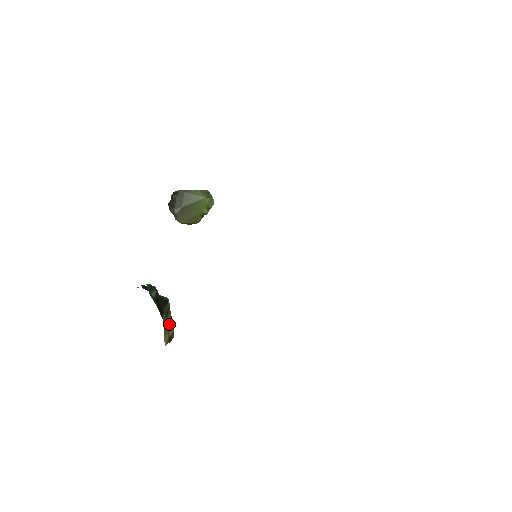
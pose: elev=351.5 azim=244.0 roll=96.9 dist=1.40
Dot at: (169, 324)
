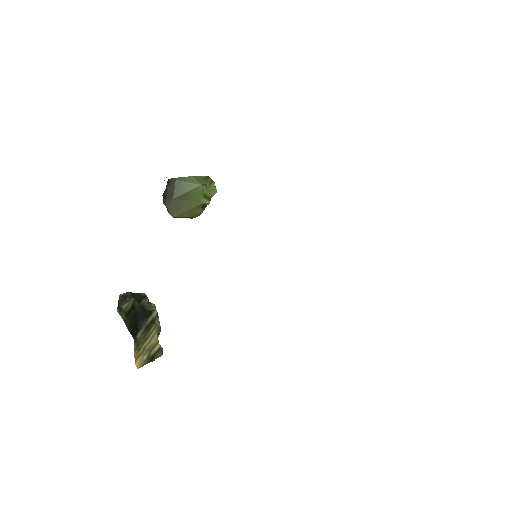
Dot at: (150, 341)
